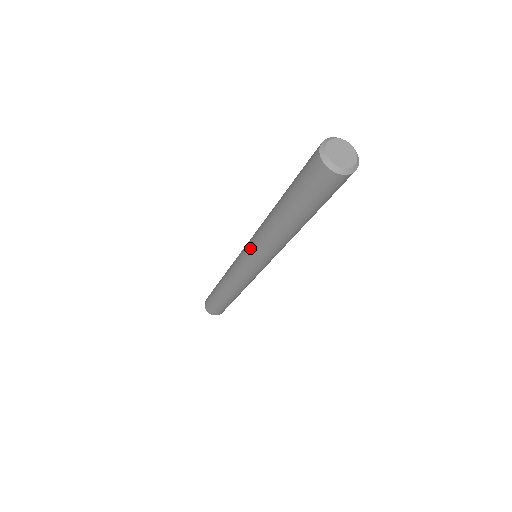
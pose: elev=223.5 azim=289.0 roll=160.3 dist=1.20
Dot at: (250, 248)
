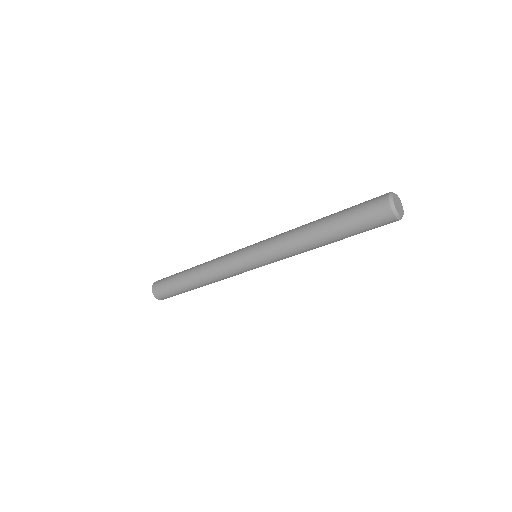
Dot at: (265, 241)
